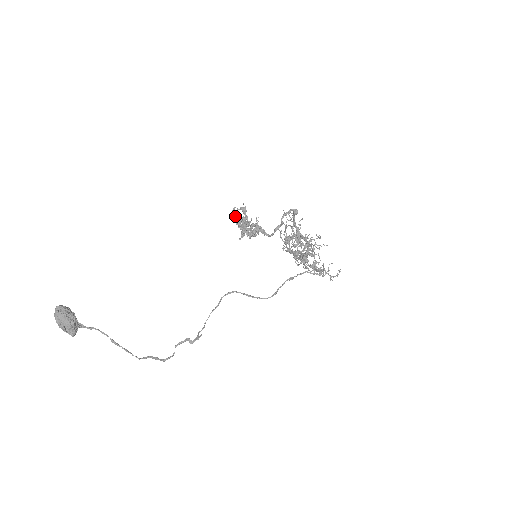
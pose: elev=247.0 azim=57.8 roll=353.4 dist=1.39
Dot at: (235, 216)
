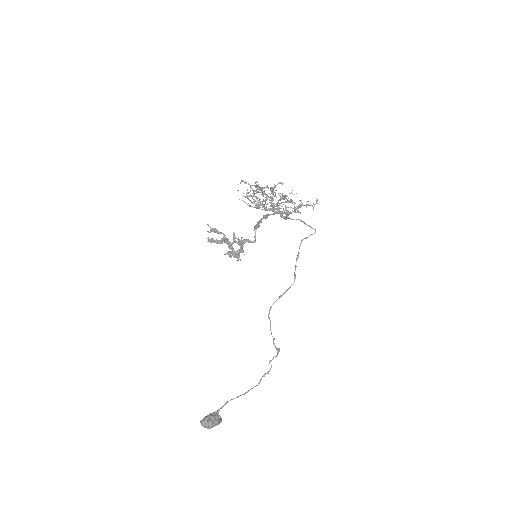
Dot at: occluded
